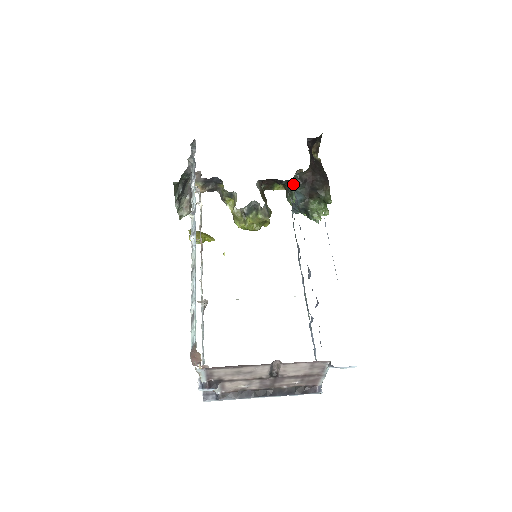
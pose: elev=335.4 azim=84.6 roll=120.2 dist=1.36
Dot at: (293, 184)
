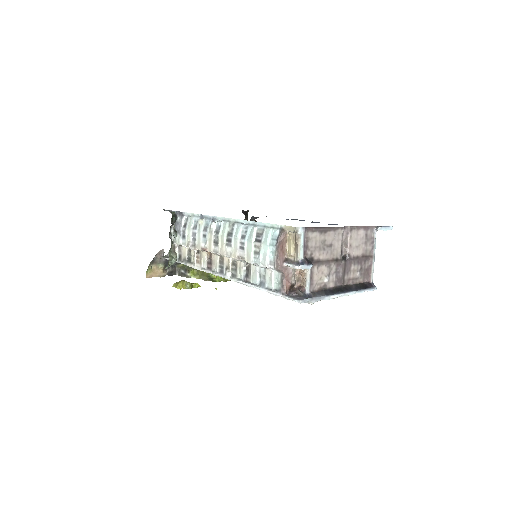
Dot at: occluded
